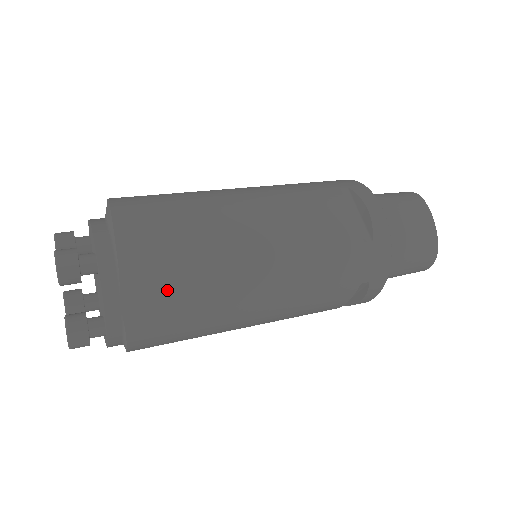
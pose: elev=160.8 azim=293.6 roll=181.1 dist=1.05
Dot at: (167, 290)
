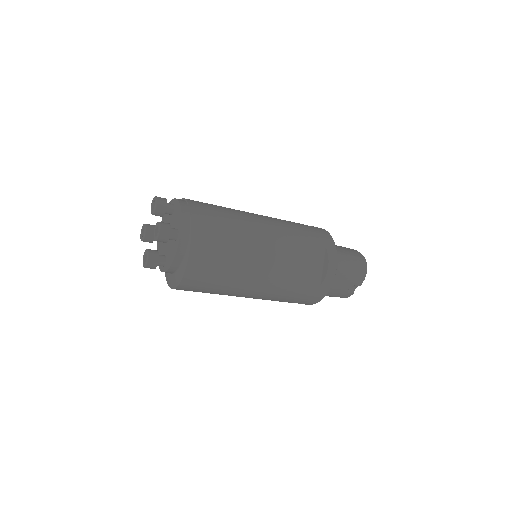
Dot at: (212, 211)
